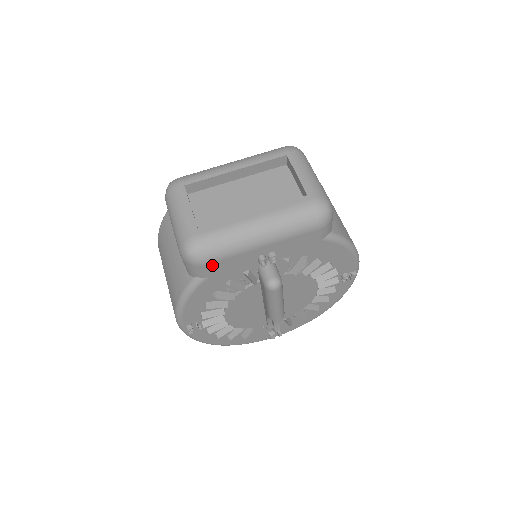
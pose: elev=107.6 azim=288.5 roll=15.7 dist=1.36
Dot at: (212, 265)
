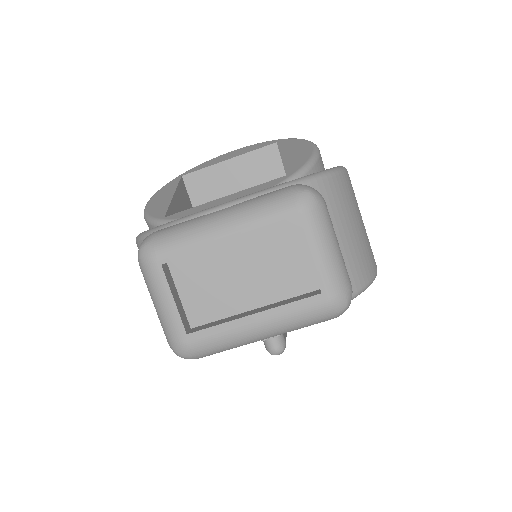
Dot at: occluded
